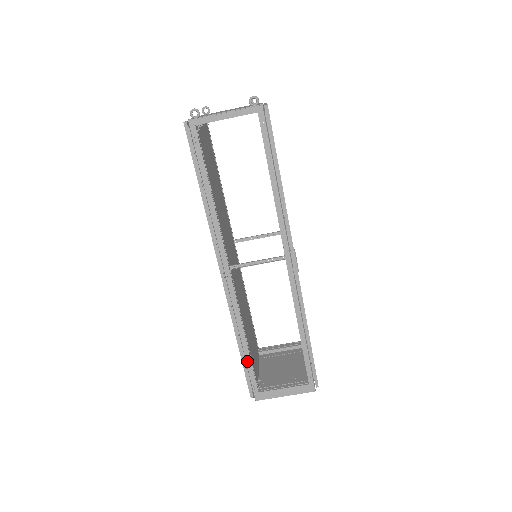
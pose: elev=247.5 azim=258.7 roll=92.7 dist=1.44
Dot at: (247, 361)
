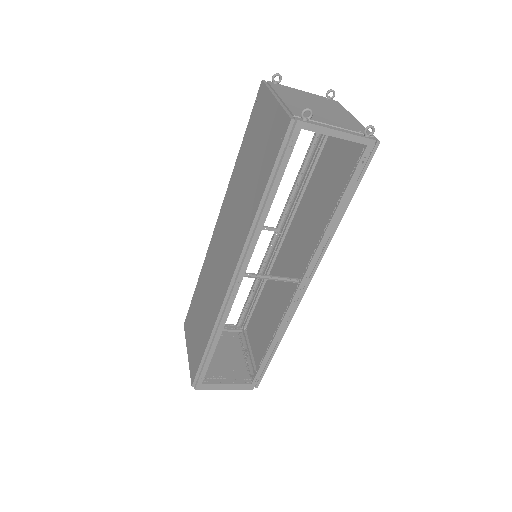
Dot at: (208, 357)
